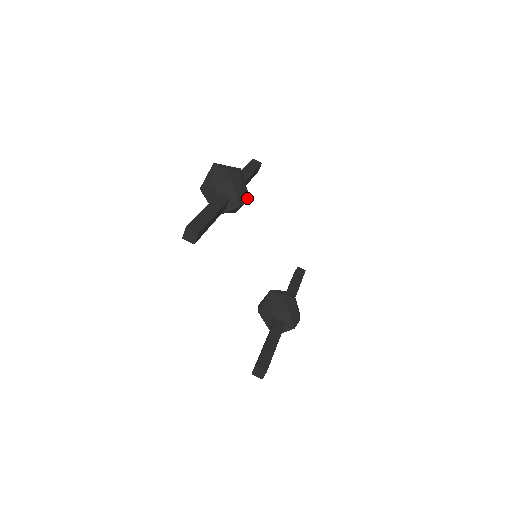
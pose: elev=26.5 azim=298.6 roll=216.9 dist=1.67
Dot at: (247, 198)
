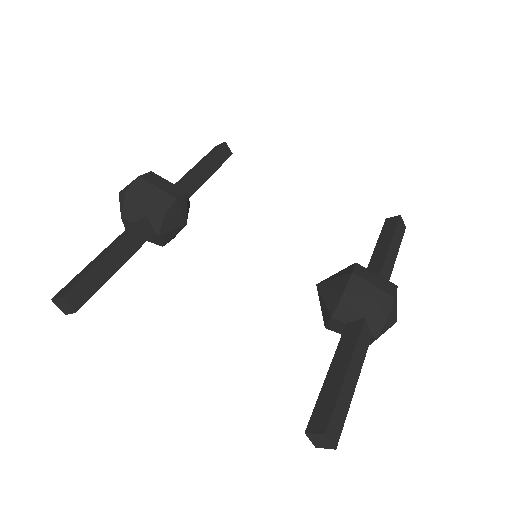
Dot at: (174, 198)
